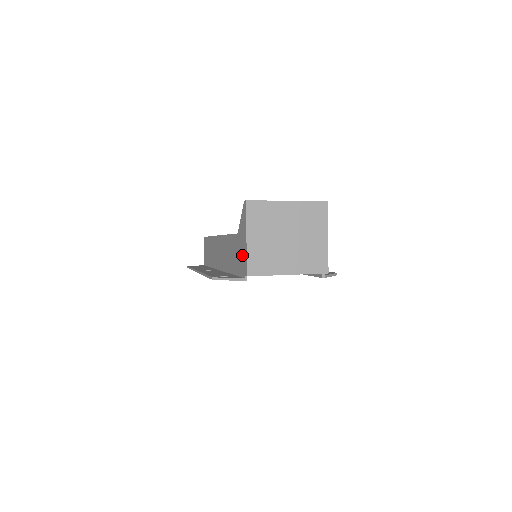
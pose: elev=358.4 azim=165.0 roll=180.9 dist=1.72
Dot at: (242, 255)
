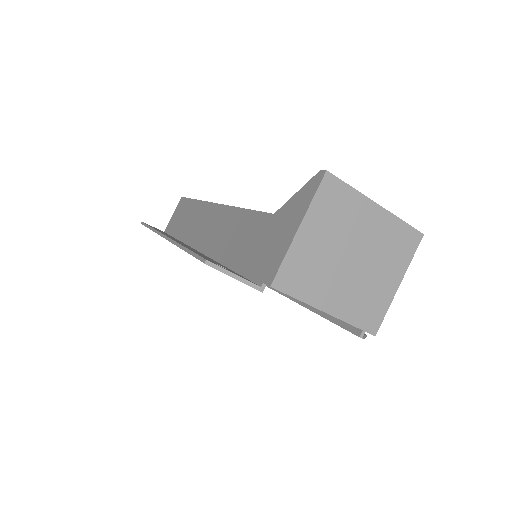
Dot at: (272, 249)
